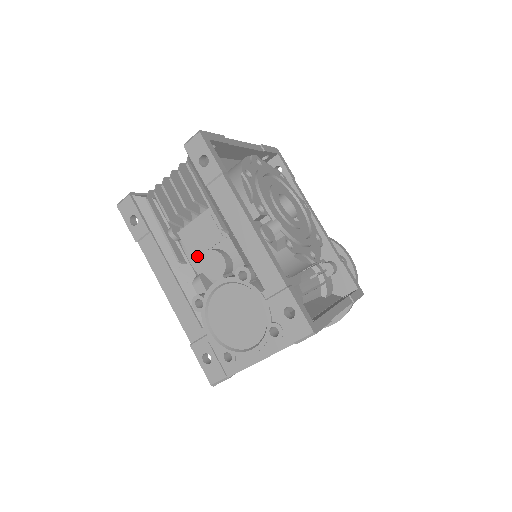
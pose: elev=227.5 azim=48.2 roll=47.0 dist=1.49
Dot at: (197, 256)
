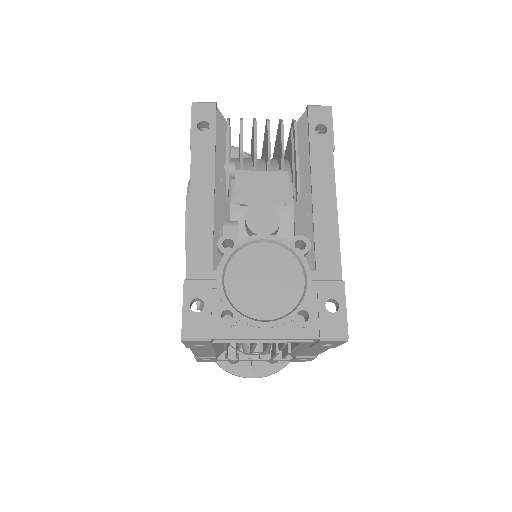
Dot at: (244, 203)
